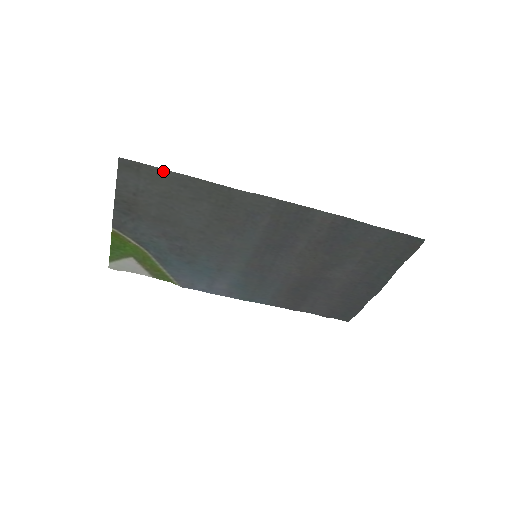
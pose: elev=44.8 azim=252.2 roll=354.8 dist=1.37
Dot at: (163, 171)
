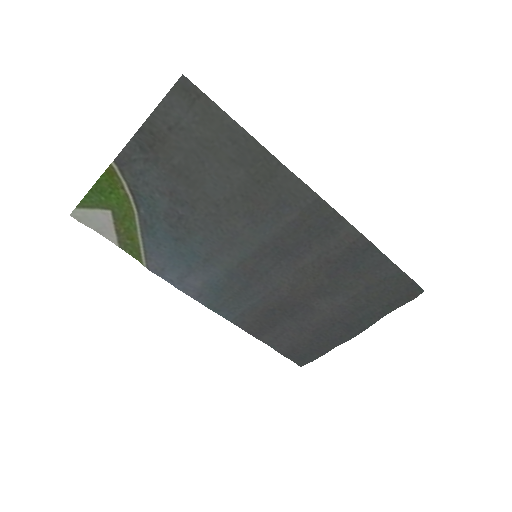
Dot at: (222, 113)
